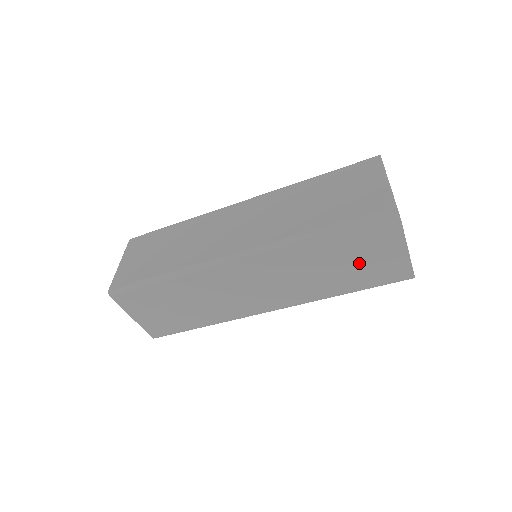
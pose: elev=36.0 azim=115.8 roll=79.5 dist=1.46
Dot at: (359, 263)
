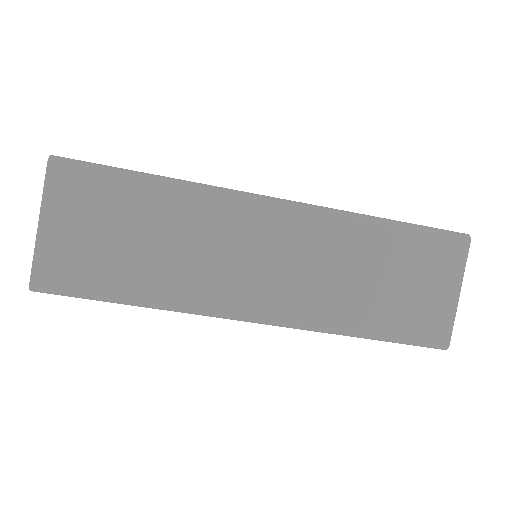
Dot at: (407, 290)
